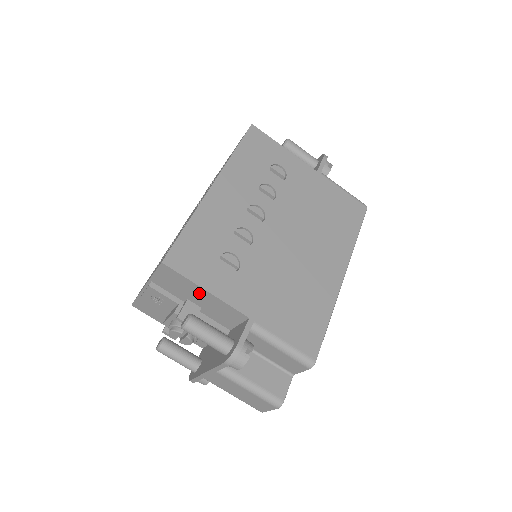
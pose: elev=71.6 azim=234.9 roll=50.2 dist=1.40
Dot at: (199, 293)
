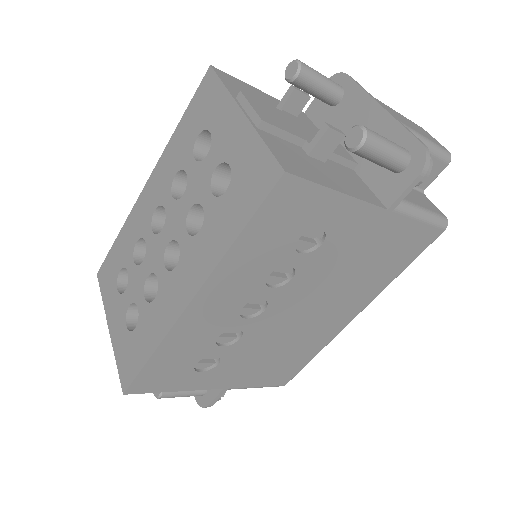
Dot at: occluded
